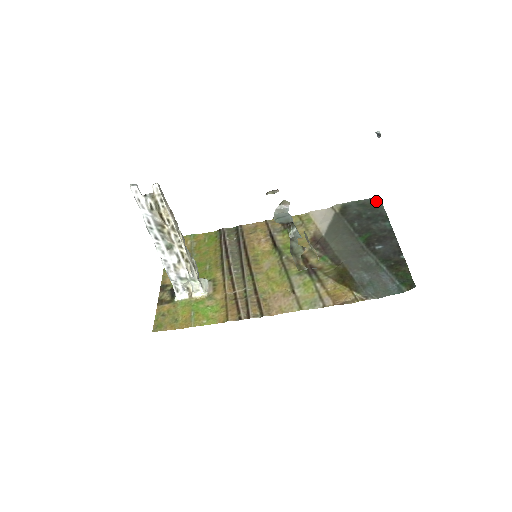
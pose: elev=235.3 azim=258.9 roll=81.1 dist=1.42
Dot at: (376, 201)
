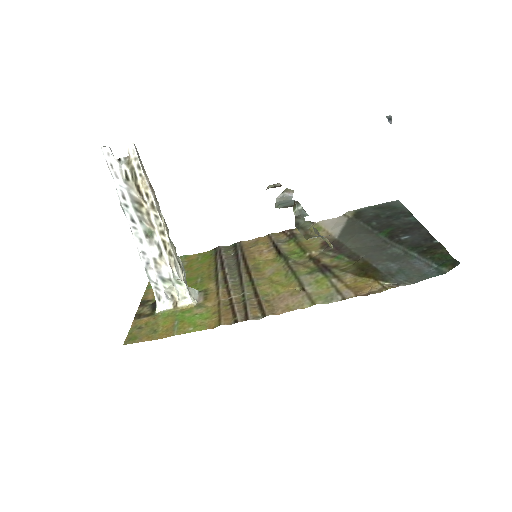
Dot at: (395, 203)
